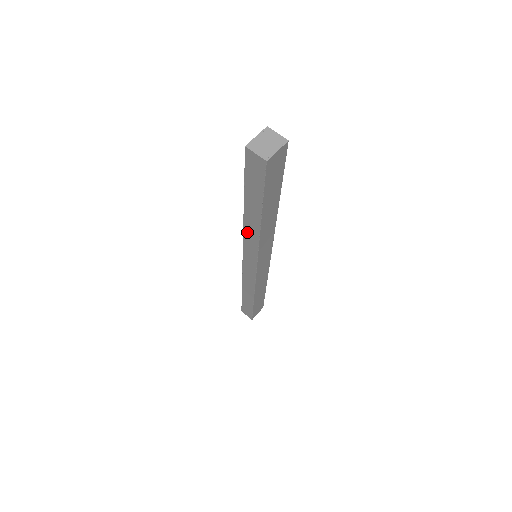
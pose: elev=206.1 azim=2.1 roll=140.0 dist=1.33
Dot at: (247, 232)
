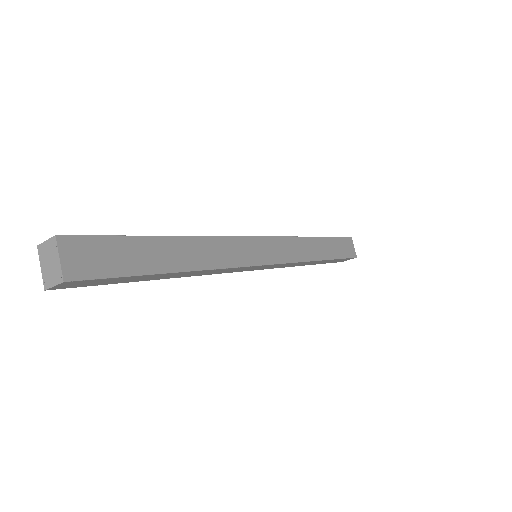
Dot at: (205, 274)
